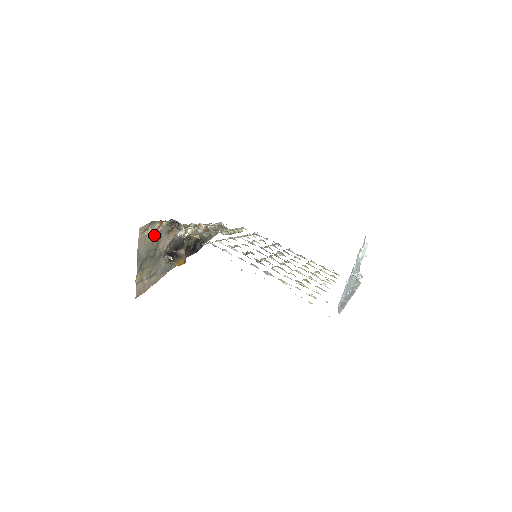
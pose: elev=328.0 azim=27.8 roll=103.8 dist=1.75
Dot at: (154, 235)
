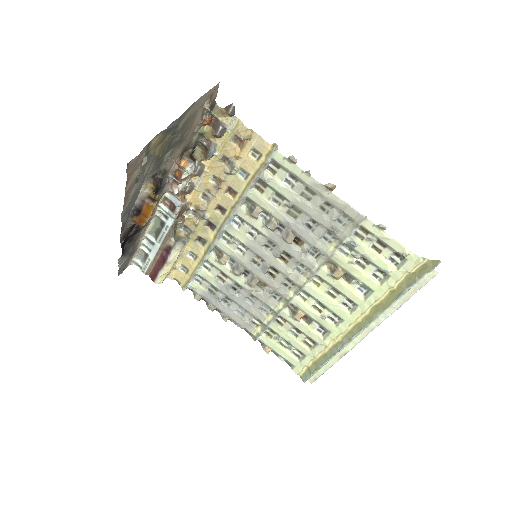
Dot at: (194, 123)
